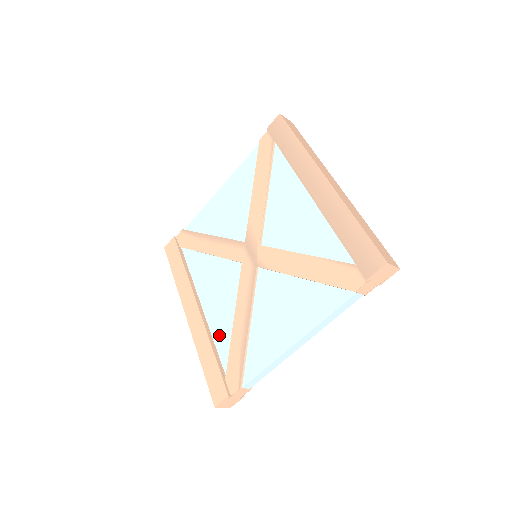
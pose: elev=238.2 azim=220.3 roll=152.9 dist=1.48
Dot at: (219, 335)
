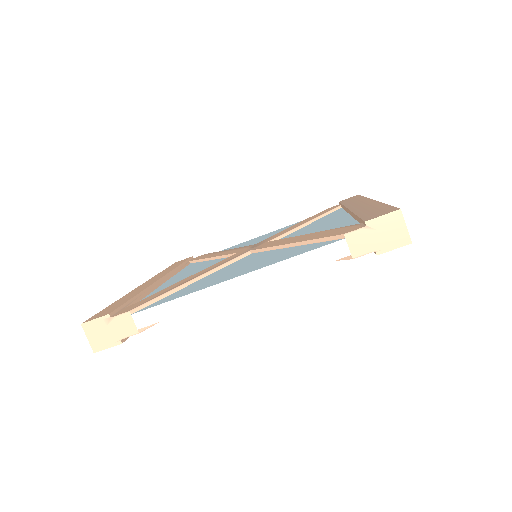
Dot at: occluded
